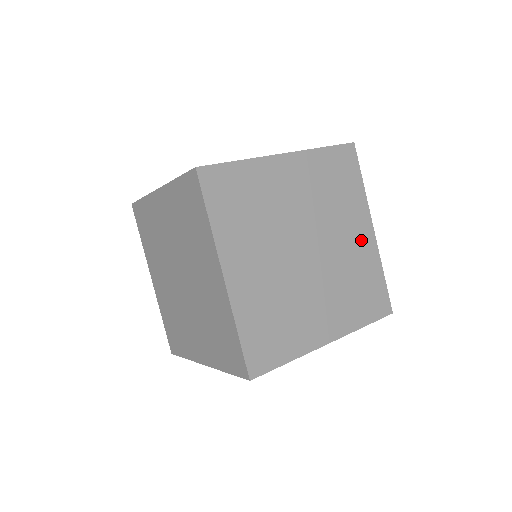
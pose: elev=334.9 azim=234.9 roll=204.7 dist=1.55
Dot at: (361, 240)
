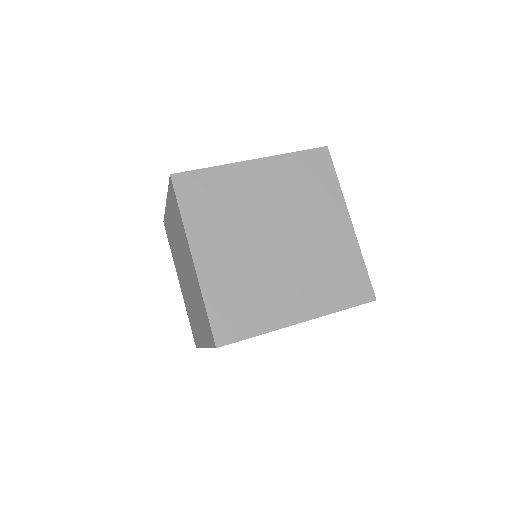
Dot at: (336, 231)
